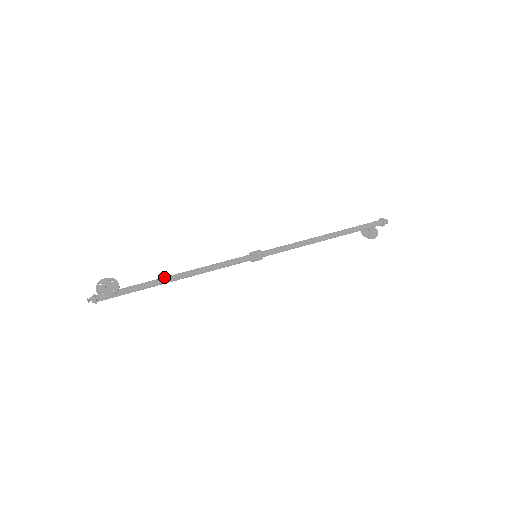
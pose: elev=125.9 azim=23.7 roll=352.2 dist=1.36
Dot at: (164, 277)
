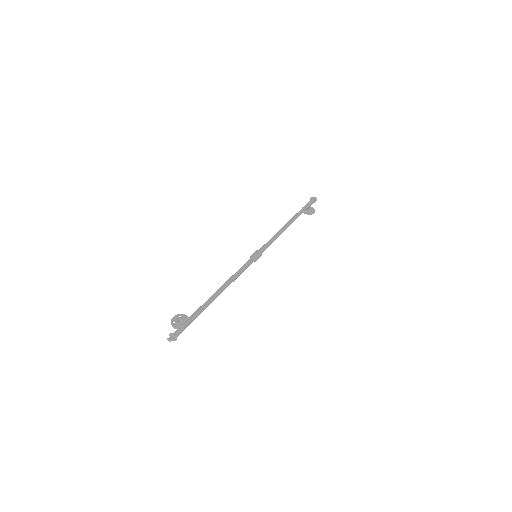
Dot at: (209, 298)
